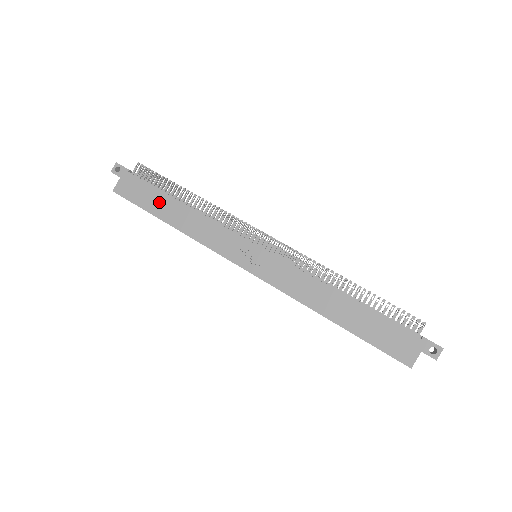
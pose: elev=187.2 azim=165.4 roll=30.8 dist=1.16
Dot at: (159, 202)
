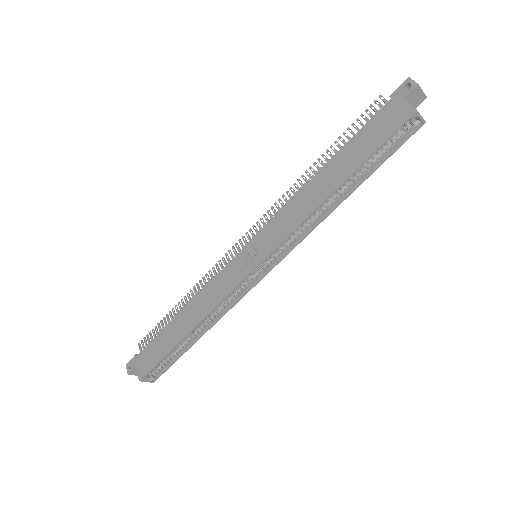
Dot at: (169, 335)
